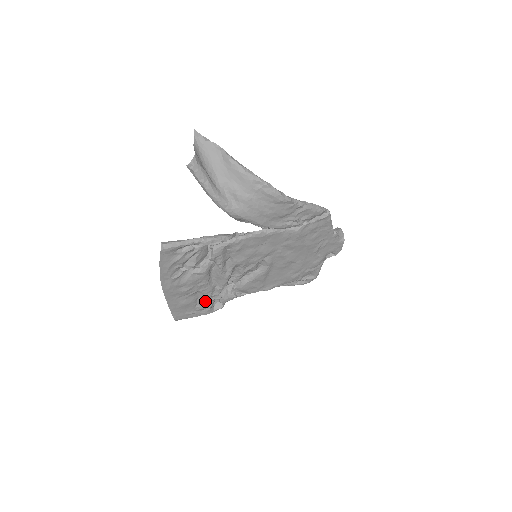
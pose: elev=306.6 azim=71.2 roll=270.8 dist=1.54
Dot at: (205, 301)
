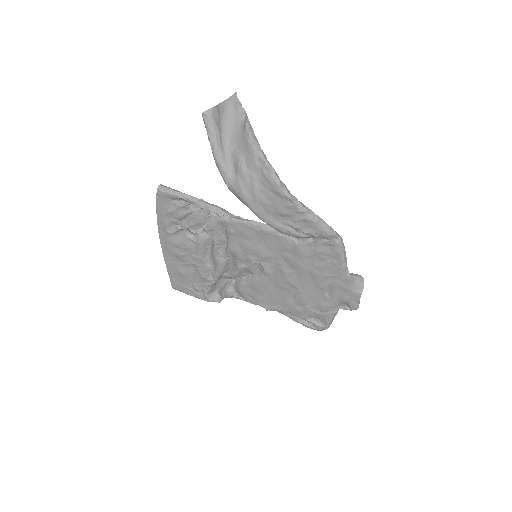
Dot at: (201, 282)
